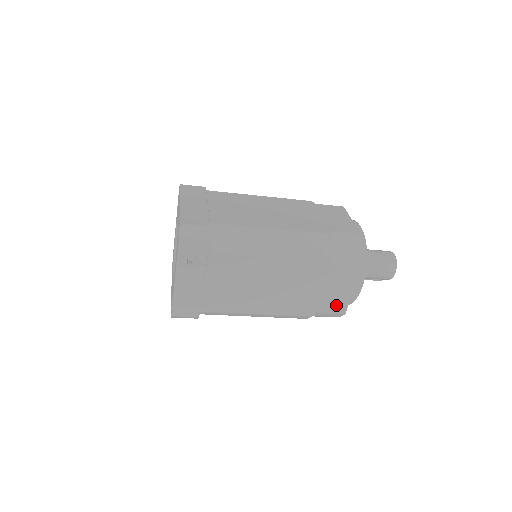
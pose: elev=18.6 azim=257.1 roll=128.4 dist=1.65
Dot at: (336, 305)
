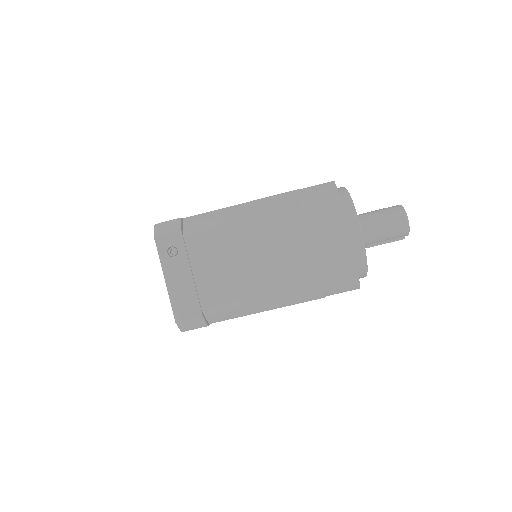
Dot at: (340, 258)
